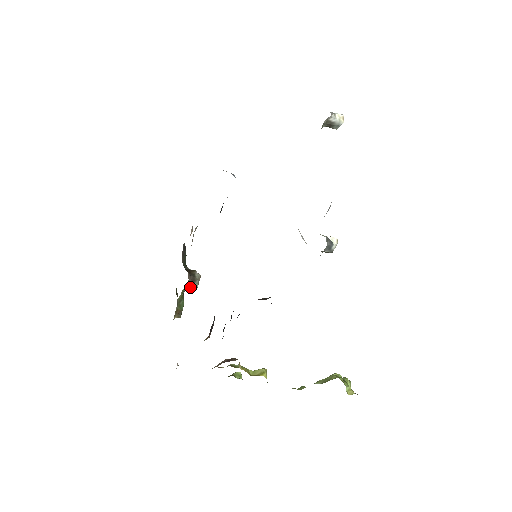
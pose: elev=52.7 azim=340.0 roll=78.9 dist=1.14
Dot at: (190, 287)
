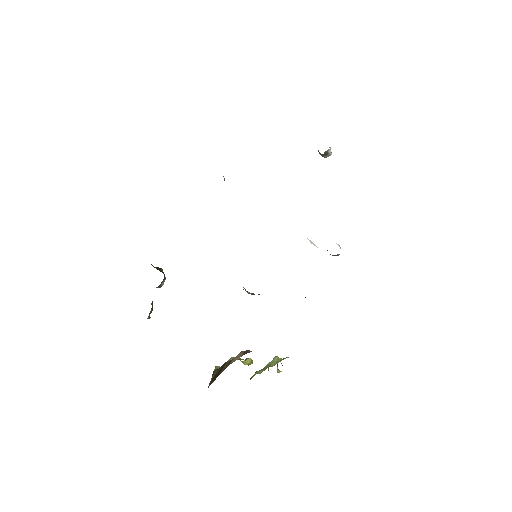
Dot at: (158, 286)
